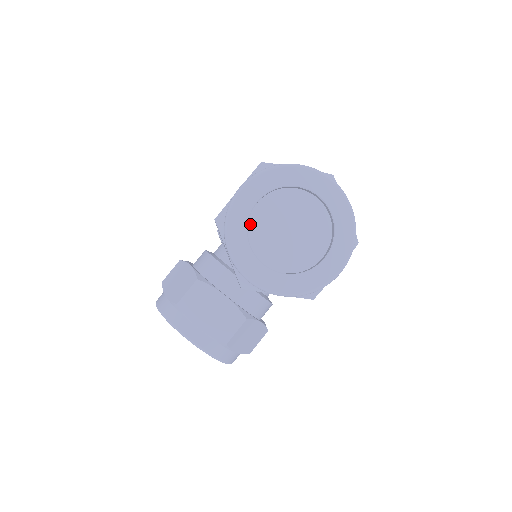
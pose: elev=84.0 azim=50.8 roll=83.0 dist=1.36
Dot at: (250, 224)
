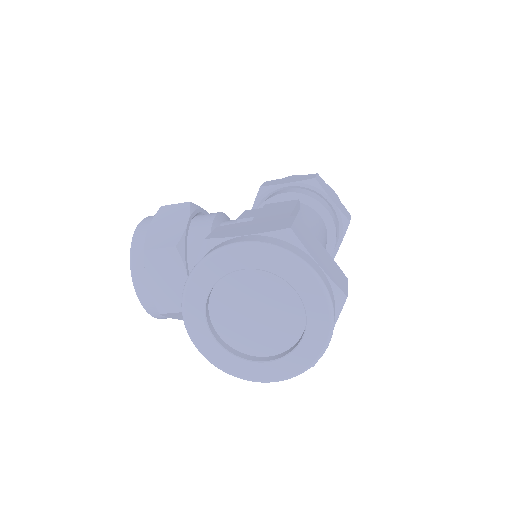
Dot at: (226, 277)
